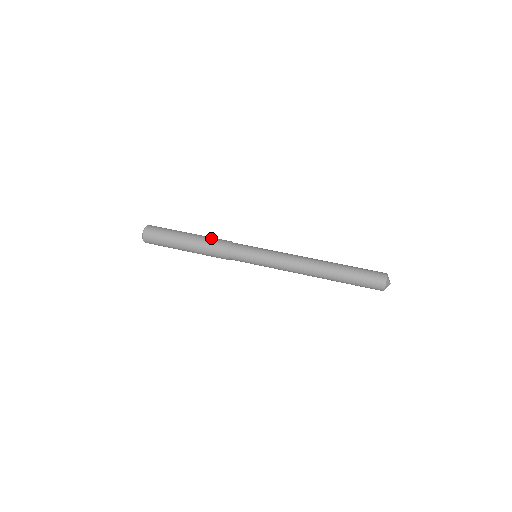
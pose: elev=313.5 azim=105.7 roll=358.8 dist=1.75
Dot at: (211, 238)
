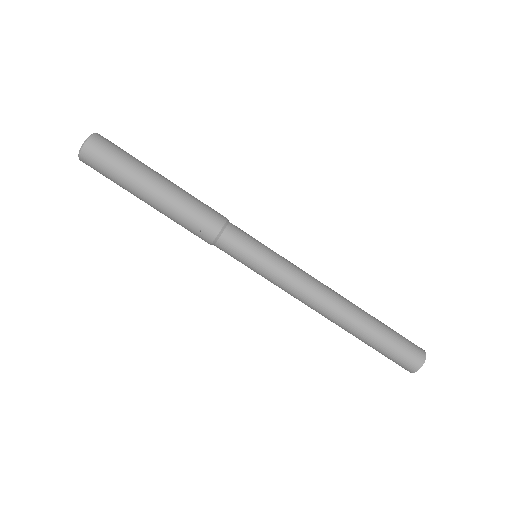
Dot at: (186, 218)
